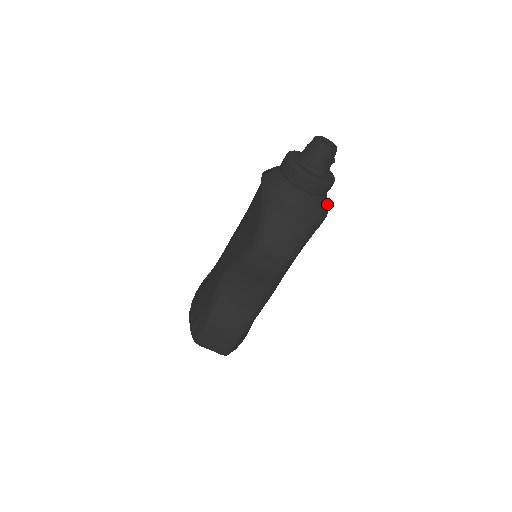
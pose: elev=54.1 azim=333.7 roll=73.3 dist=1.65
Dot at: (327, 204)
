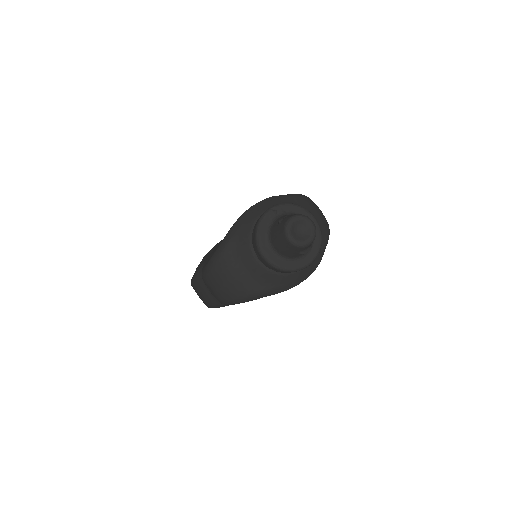
Dot at: (299, 277)
